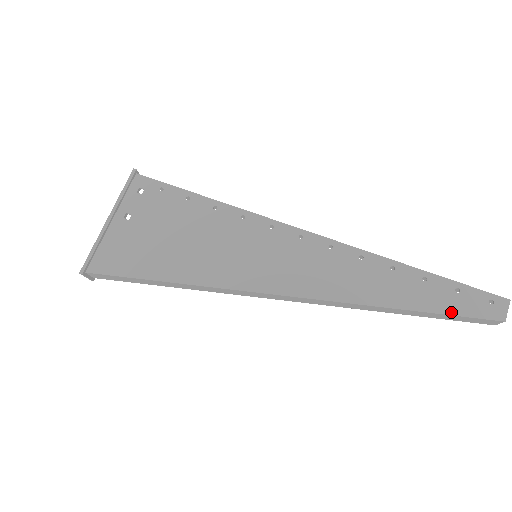
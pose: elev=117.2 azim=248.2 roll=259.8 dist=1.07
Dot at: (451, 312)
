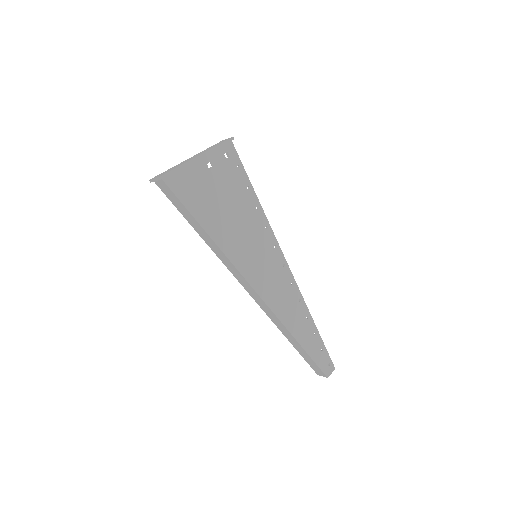
Dot at: (313, 358)
